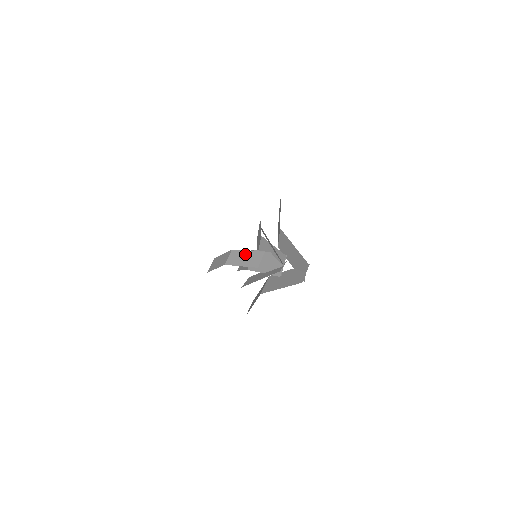
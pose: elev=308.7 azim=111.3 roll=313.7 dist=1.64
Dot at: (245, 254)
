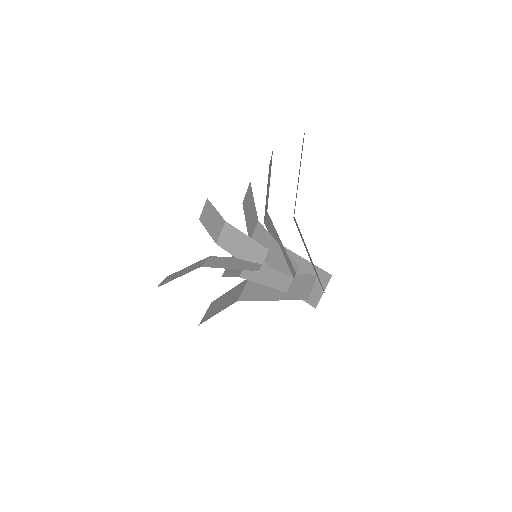
Dot at: (242, 240)
